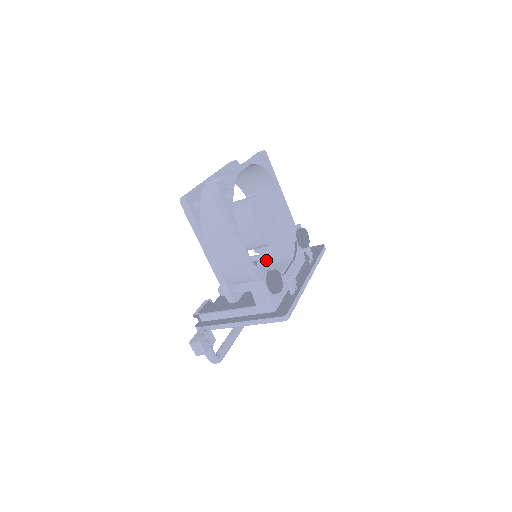
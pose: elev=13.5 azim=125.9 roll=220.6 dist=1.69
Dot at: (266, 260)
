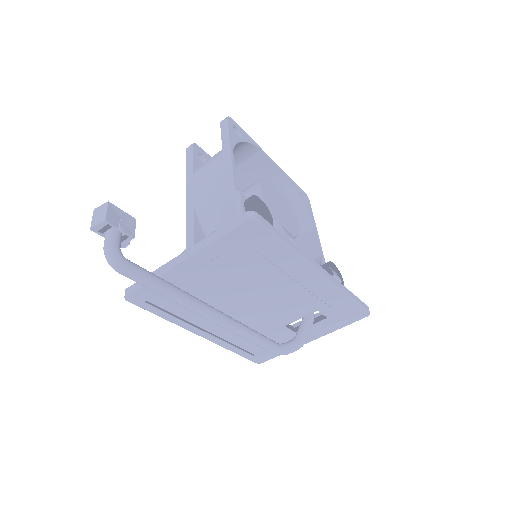
Dot at: occluded
